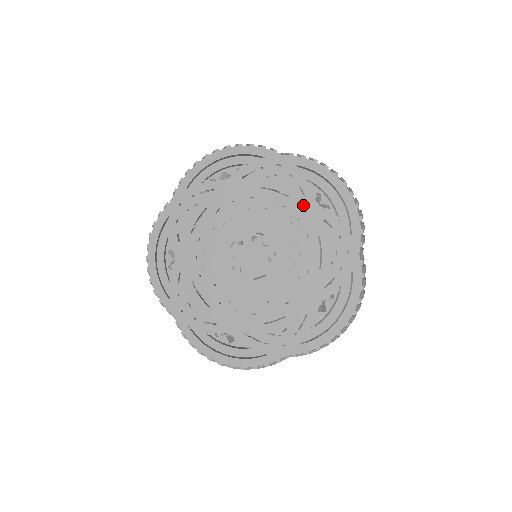
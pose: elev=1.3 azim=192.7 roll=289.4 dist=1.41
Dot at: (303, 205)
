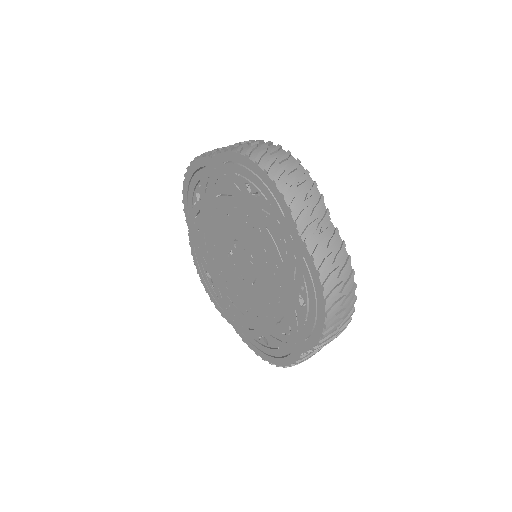
Dot at: (244, 200)
